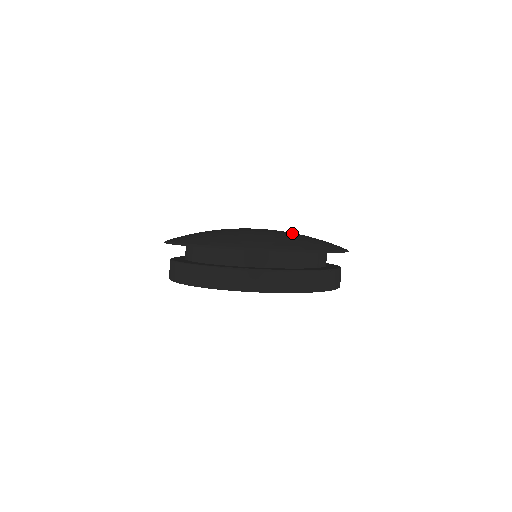
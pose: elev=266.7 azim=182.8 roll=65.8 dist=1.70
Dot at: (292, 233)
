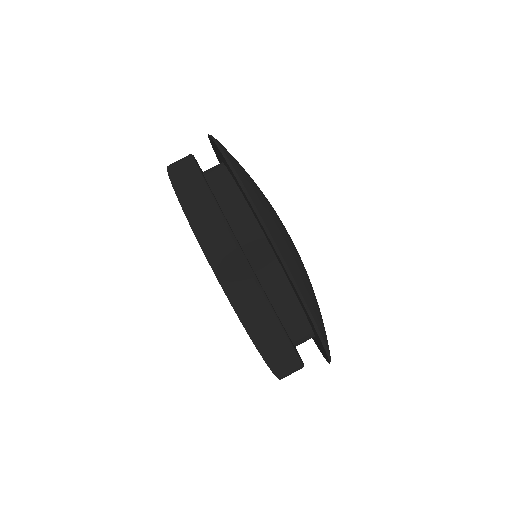
Dot at: occluded
